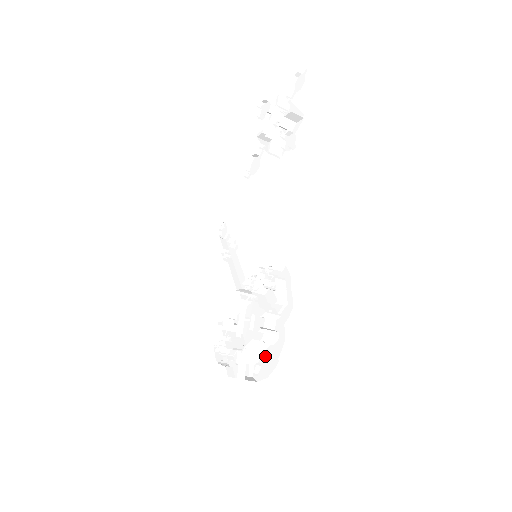
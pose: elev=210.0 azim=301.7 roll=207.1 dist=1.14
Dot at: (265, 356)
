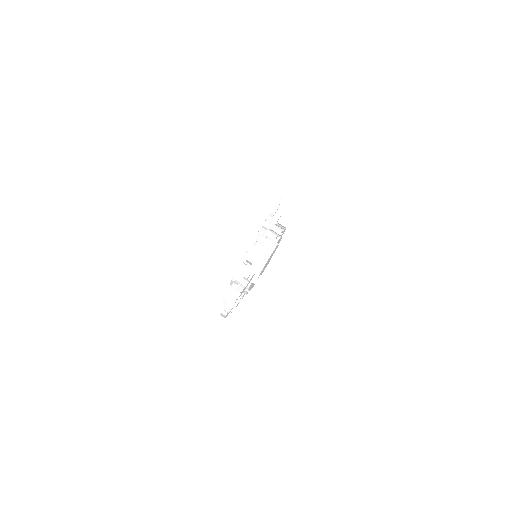
Dot at: (268, 260)
